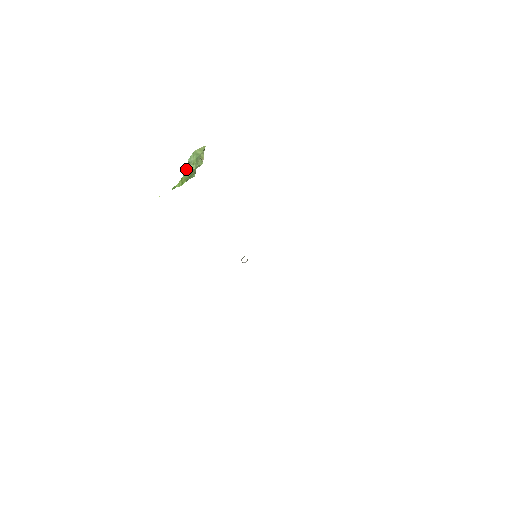
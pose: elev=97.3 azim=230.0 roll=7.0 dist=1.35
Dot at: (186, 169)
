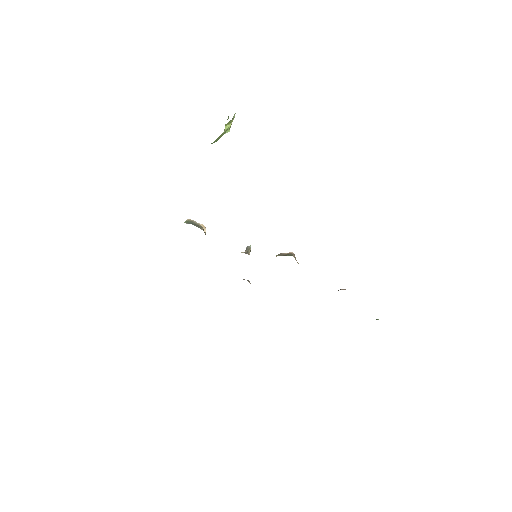
Dot at: occluded
